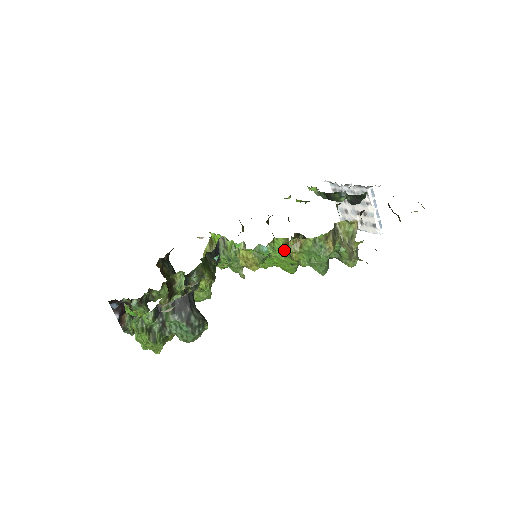
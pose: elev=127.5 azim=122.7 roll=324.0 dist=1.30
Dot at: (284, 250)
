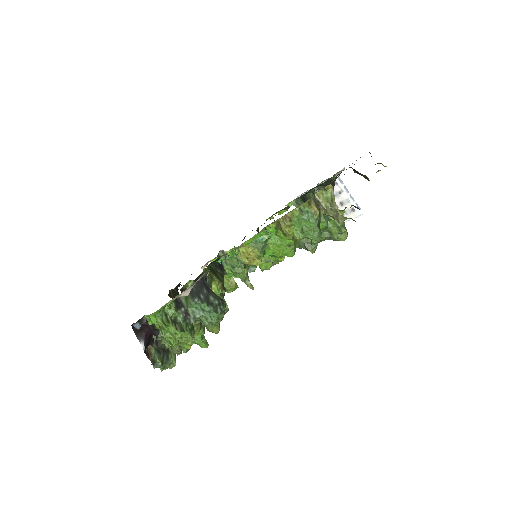
Dot at: (277, 232)
